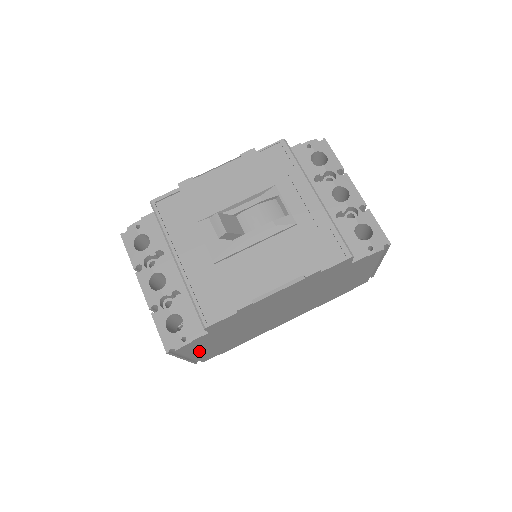
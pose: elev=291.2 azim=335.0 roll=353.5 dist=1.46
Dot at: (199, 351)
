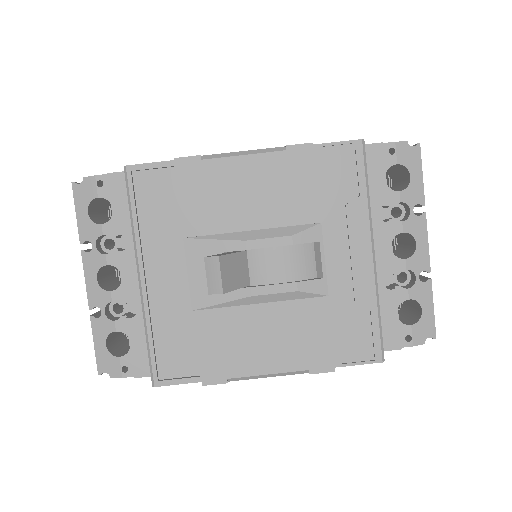
Dot at: occluded
